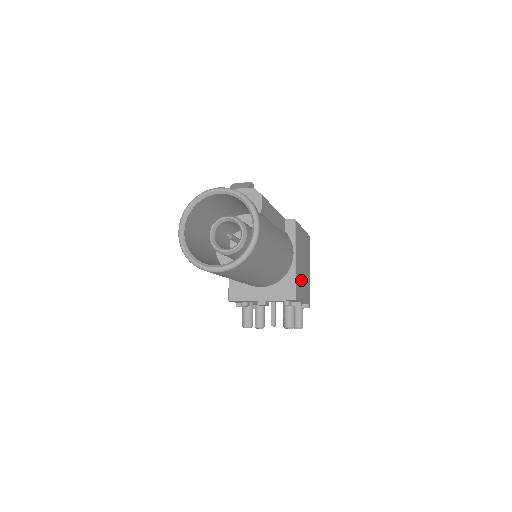
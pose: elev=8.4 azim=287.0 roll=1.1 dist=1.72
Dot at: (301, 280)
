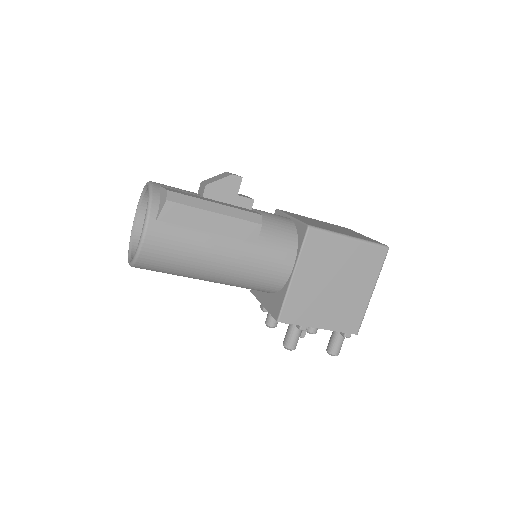
Dot at: (315, 301)
